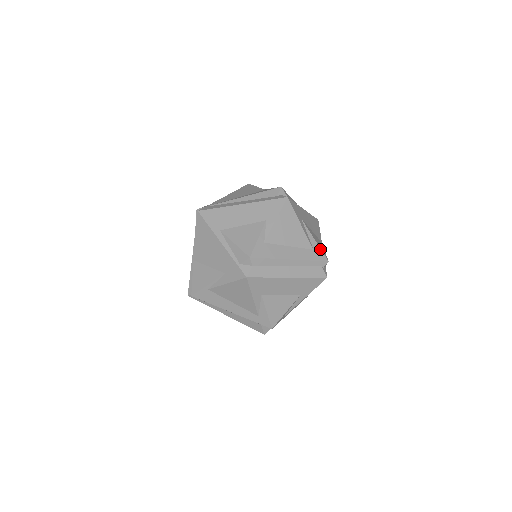
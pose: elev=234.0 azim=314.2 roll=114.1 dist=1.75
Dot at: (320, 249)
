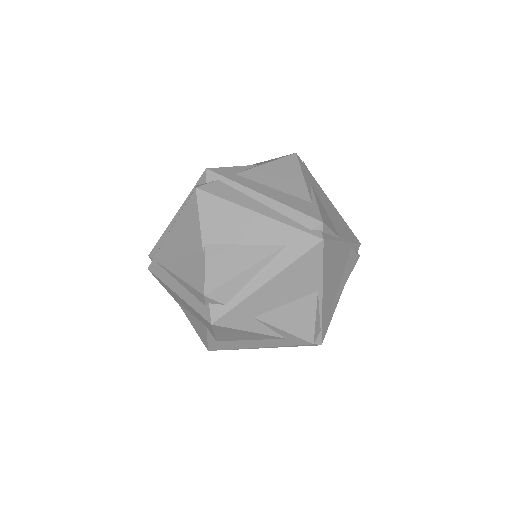
Dot at: (296, 337)
